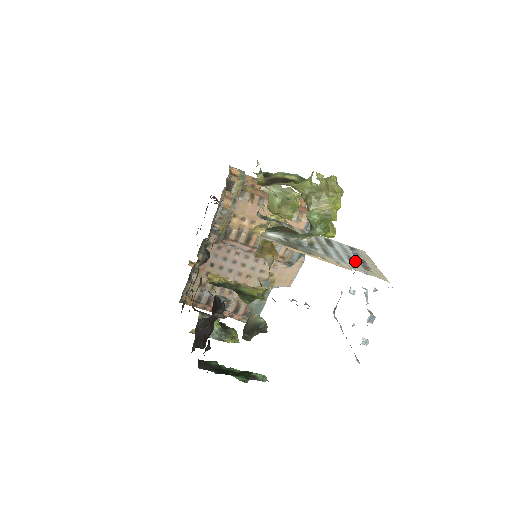
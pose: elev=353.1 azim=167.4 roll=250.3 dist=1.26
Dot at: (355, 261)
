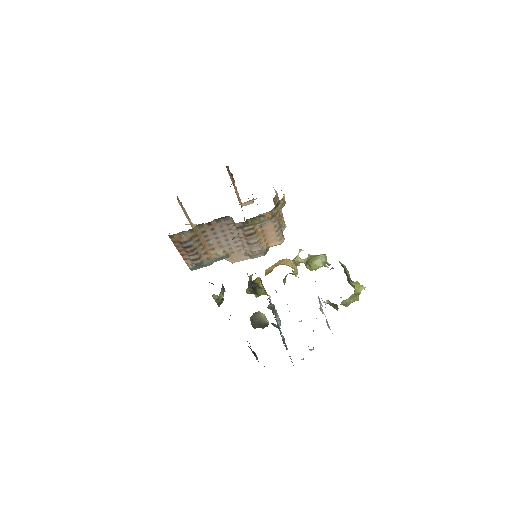
Dot at: occluded
